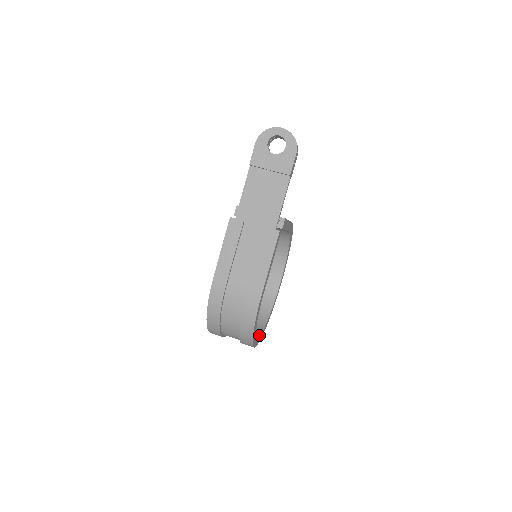
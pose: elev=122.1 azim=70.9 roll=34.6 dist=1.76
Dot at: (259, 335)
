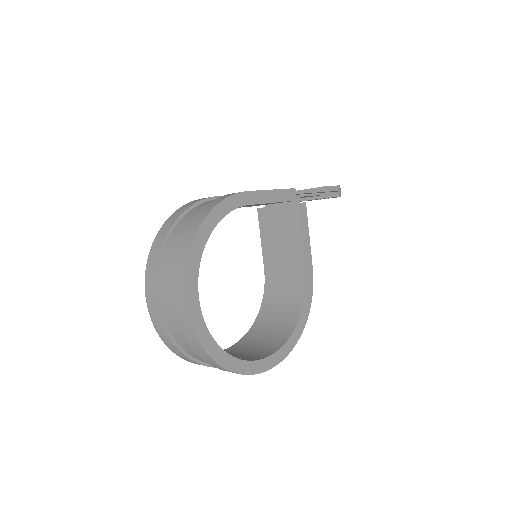
Dot at: occluded
